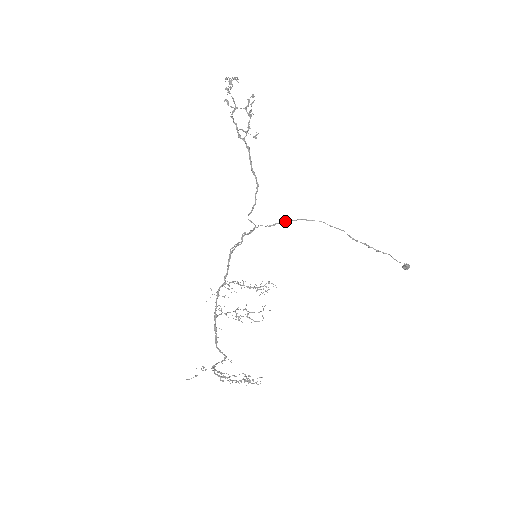
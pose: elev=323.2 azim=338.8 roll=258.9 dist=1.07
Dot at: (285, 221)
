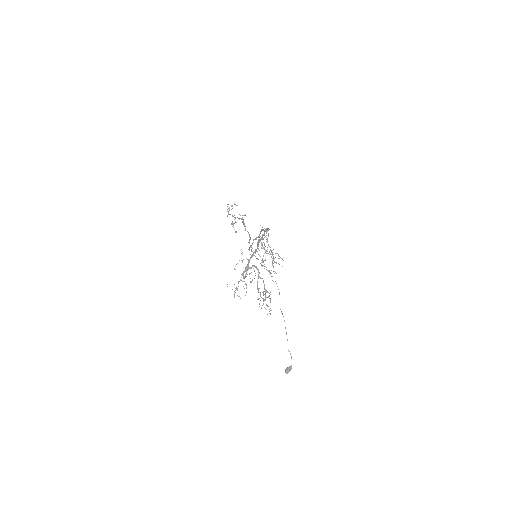
Dot at: (261, 264)
